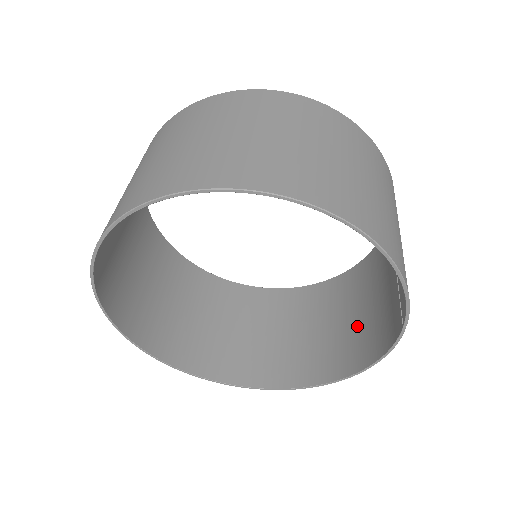
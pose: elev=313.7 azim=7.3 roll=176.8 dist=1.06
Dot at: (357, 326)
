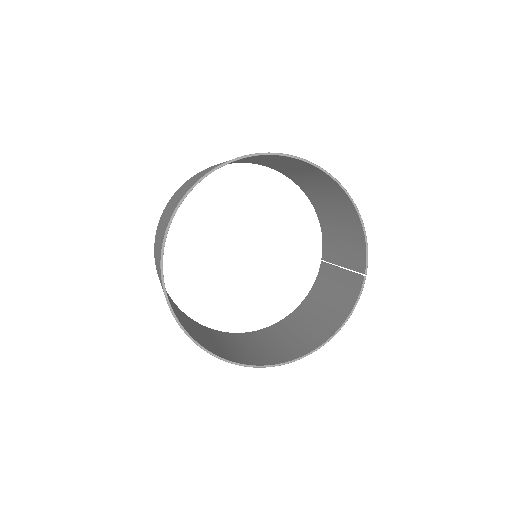
Dot at: (320, 320)
